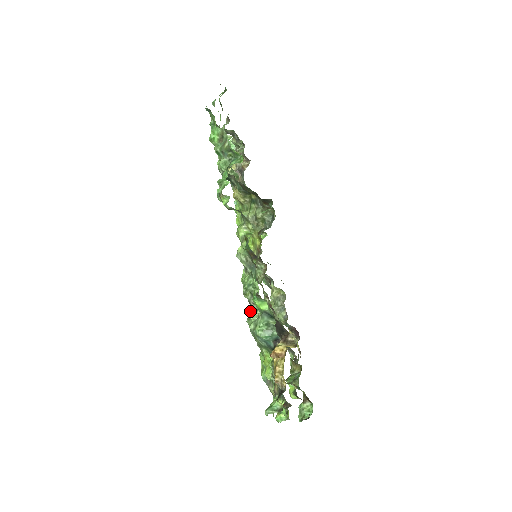
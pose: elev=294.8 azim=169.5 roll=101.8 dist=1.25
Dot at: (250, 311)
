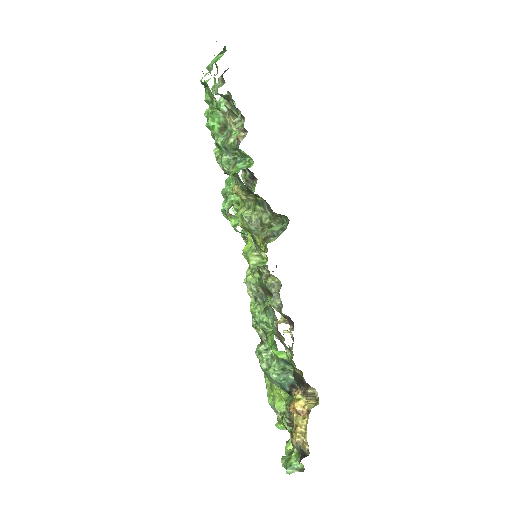
Dot at: (261, 347)
